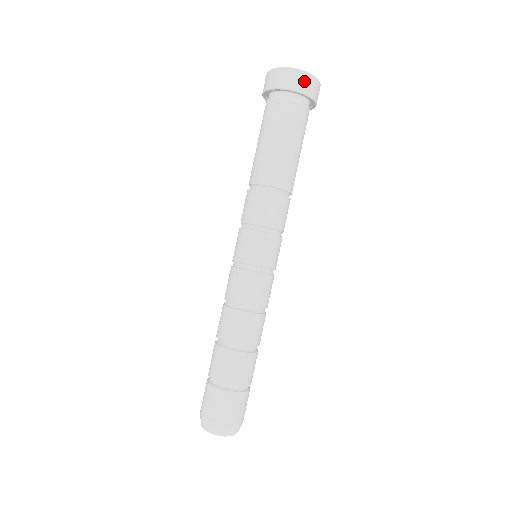
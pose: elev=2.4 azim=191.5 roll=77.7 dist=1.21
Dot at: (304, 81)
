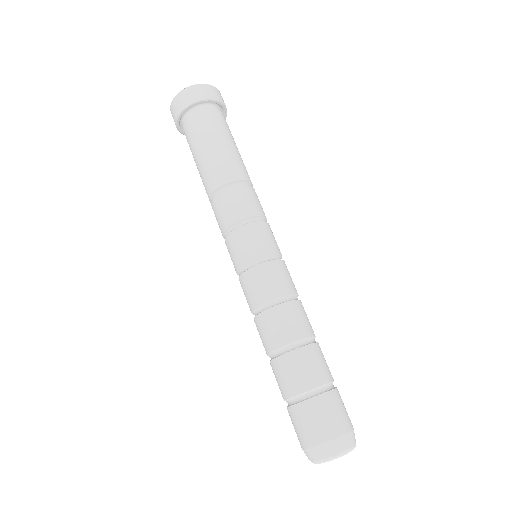
Dot at: (186, 96)
